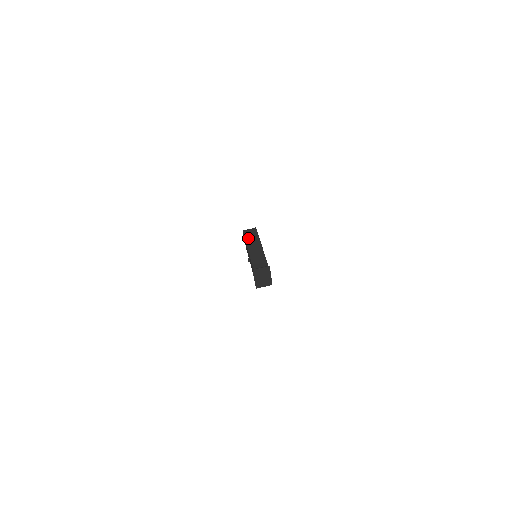
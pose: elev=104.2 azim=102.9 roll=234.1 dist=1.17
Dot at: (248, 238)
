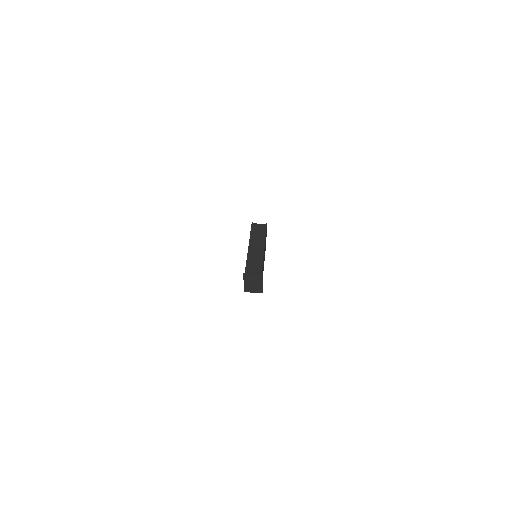
Dot at: (254, 234)
